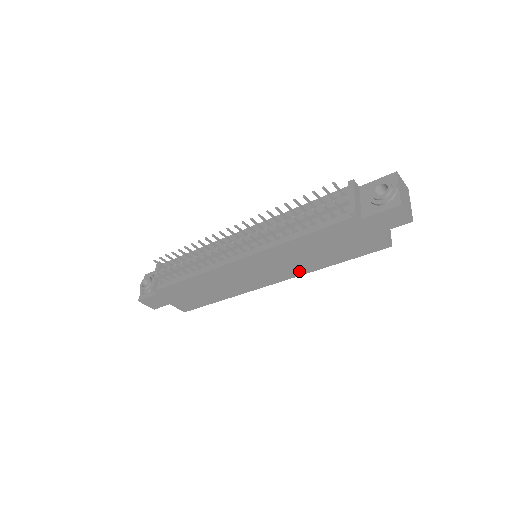
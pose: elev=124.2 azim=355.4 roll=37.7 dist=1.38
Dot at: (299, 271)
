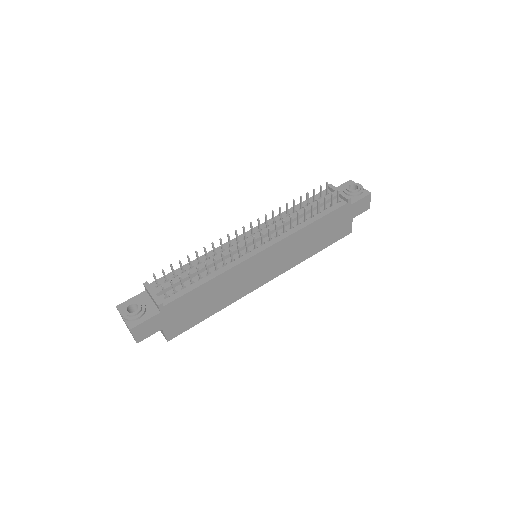
Dot at: (293, 263)
